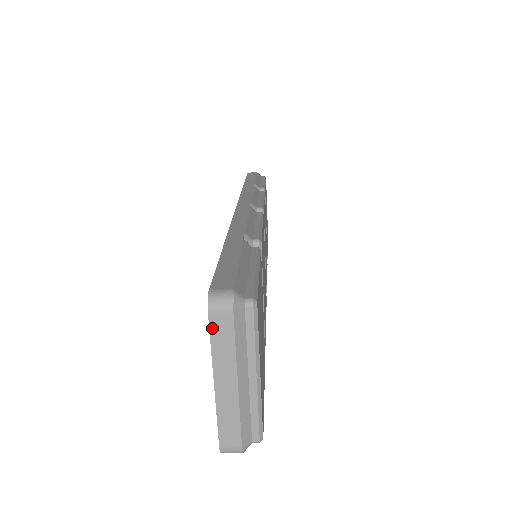
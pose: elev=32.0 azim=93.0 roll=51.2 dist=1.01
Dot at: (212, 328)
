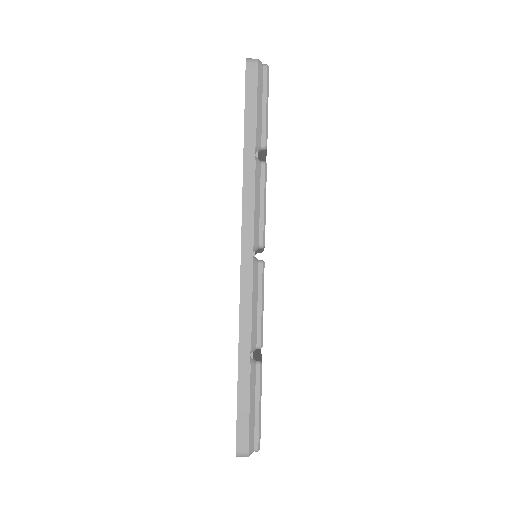
Dot at: occluded
